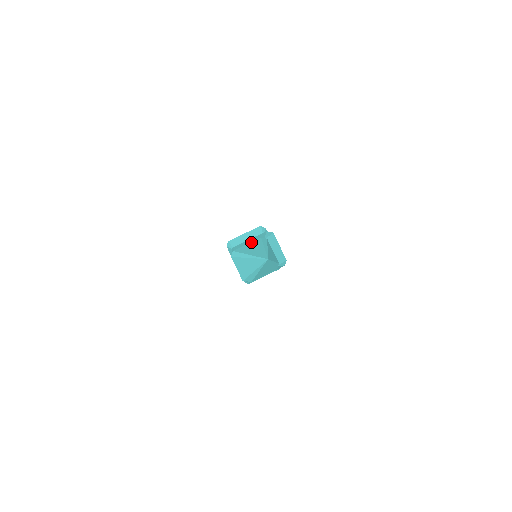
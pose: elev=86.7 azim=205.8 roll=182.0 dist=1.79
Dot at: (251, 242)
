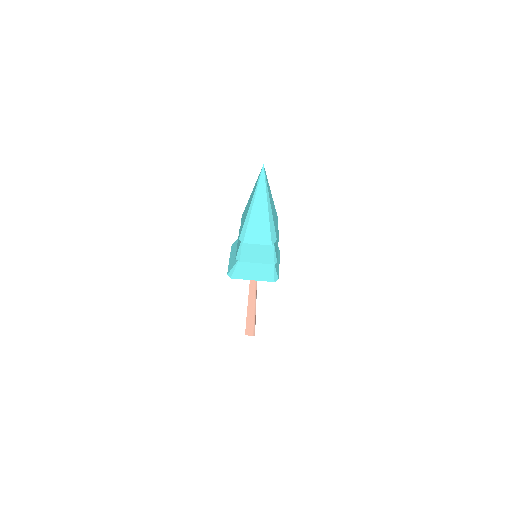
Dot at: occluded
